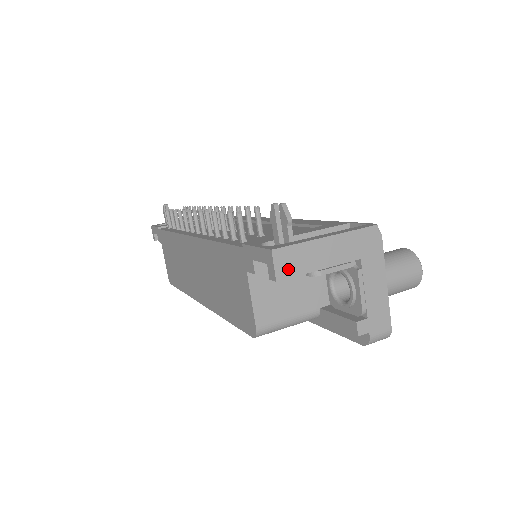
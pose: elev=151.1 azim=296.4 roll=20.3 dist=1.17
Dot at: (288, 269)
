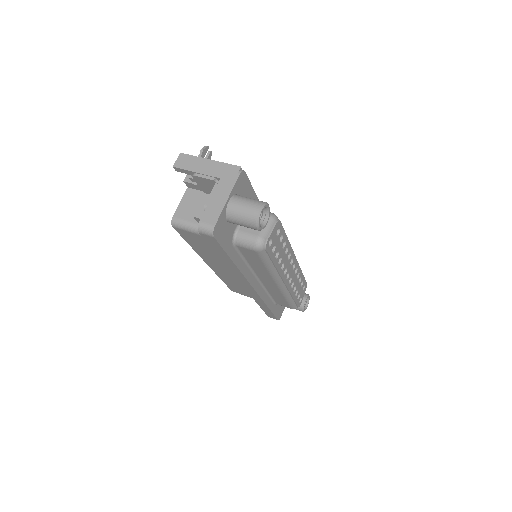
Dot at: (182, 164)
